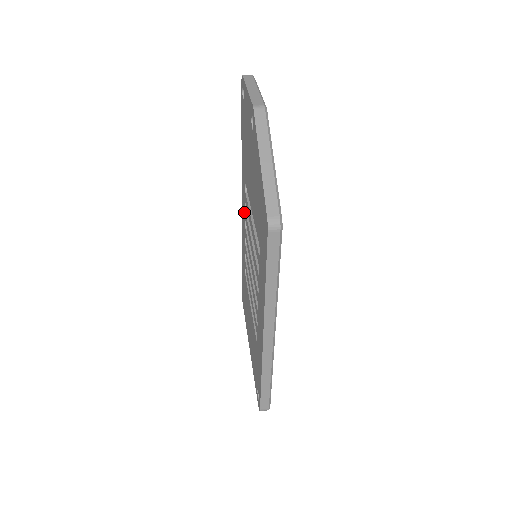
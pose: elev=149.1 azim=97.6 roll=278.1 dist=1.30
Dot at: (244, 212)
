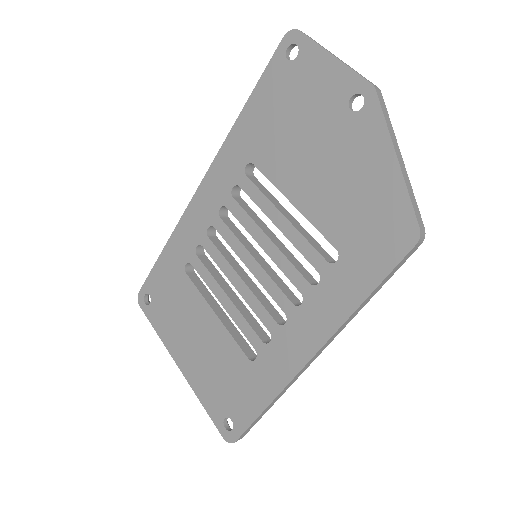
Dot at: (222, 196)
